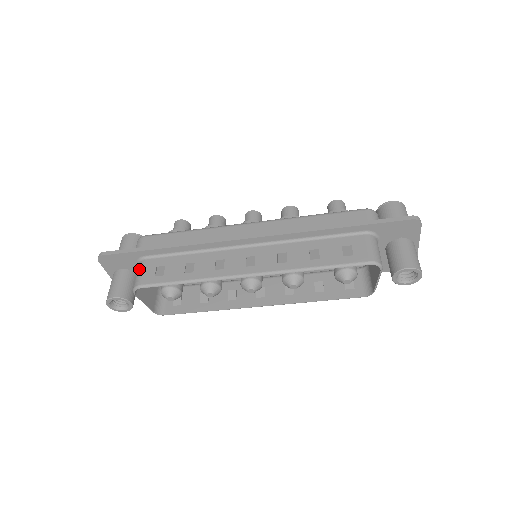
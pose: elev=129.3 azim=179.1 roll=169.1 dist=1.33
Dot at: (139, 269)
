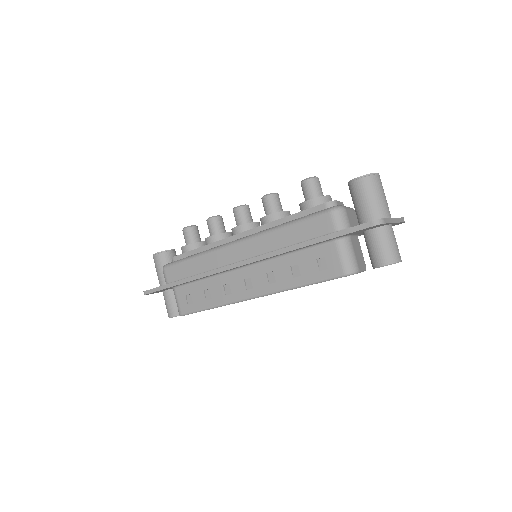
Dot at: (175, 298)
